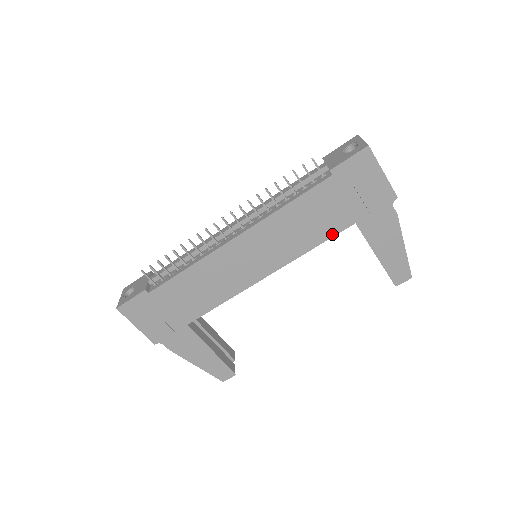
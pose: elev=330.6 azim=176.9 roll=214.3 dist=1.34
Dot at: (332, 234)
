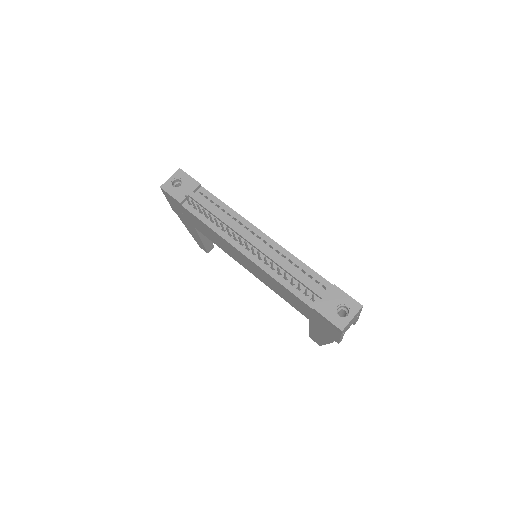
Dot at: (294, 307)
